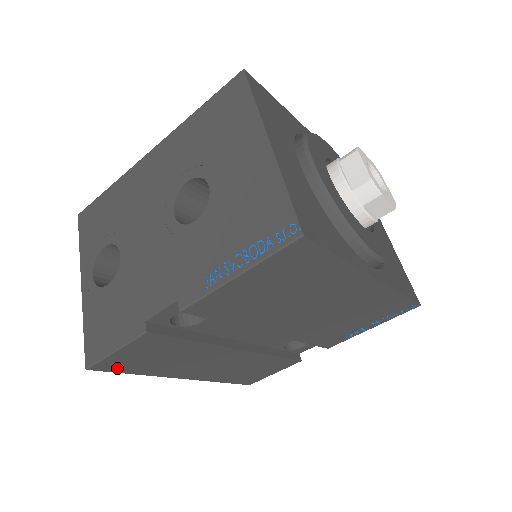
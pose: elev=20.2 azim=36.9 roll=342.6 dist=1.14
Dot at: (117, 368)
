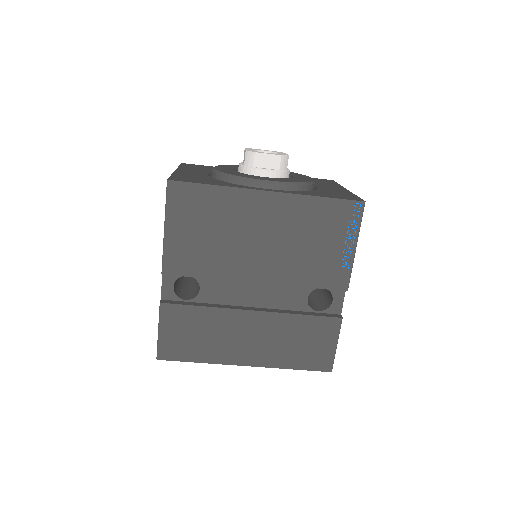
Dot at: (177, 355)
